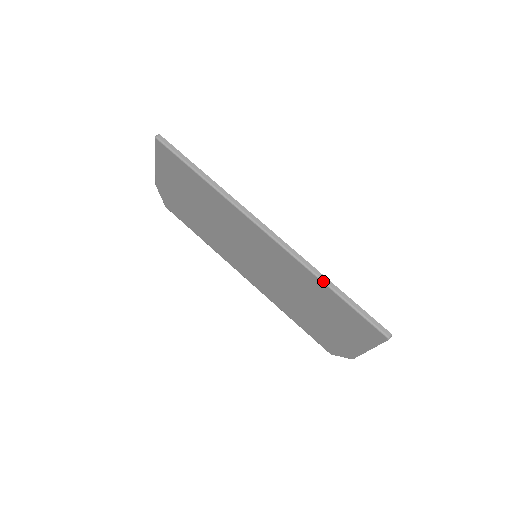
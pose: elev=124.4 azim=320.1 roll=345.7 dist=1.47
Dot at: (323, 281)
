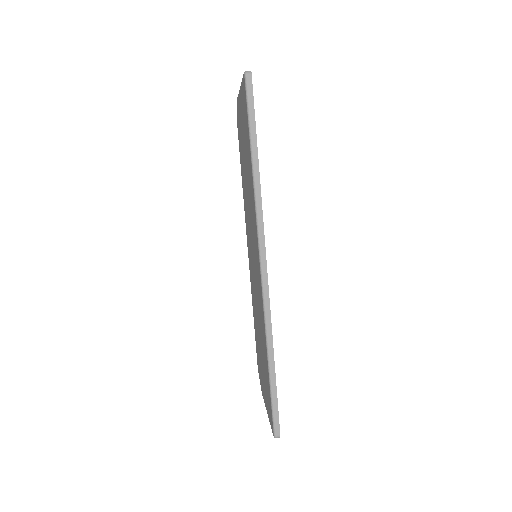
Dot at: (268, 350)
